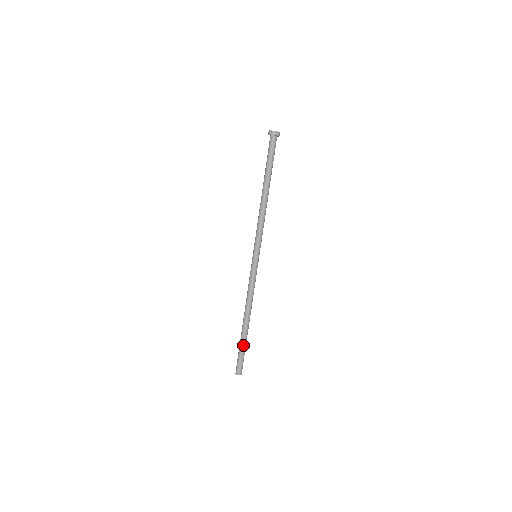
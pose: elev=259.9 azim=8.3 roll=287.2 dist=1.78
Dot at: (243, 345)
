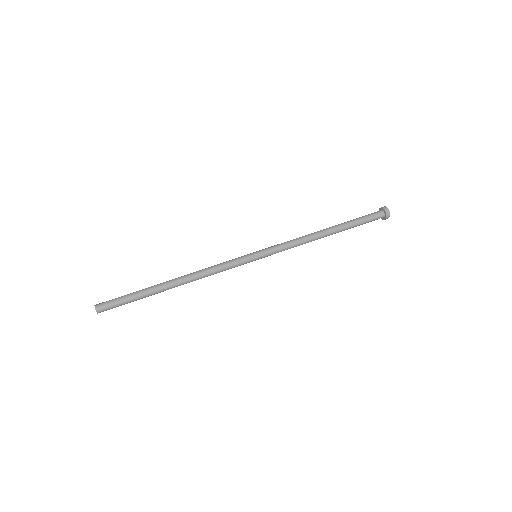
Dot at: (139, 291)
